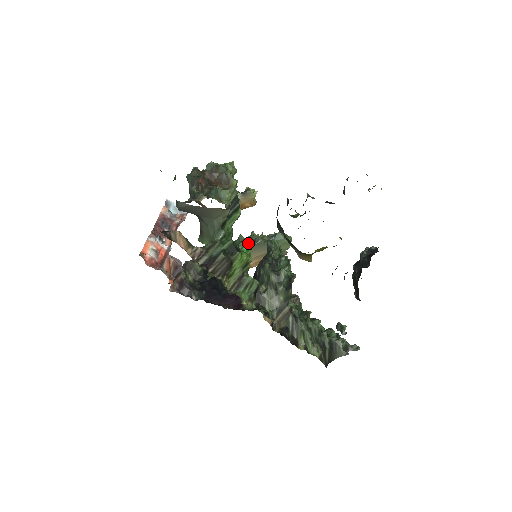
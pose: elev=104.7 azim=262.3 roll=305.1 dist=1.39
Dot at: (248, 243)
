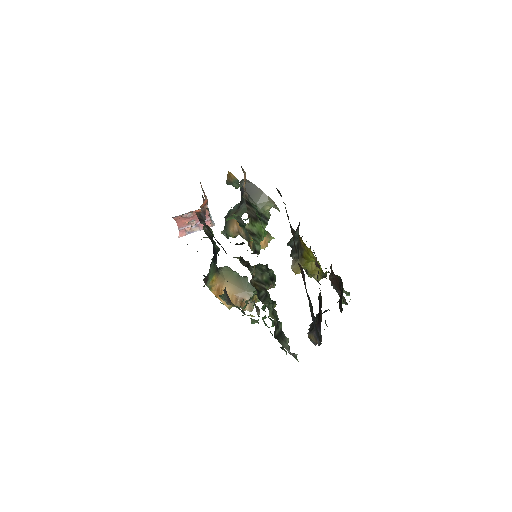
Dot at: (266, 232)
